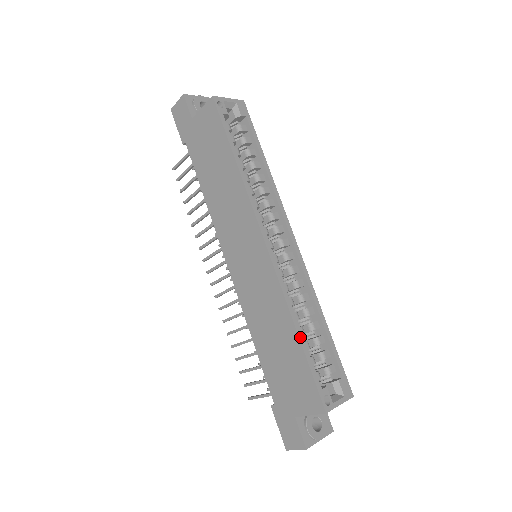
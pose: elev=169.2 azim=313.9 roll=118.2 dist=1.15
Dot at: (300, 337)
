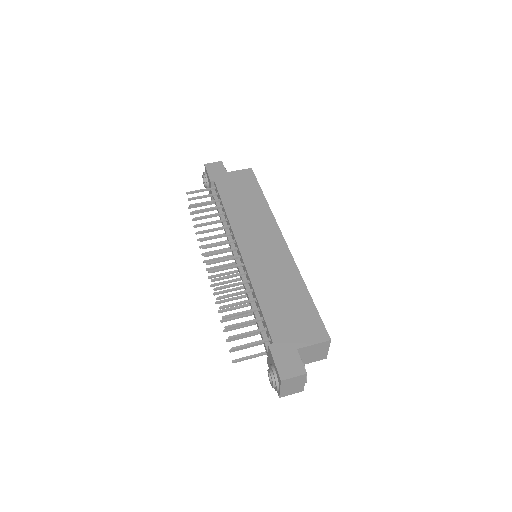
Dot at: occluded
